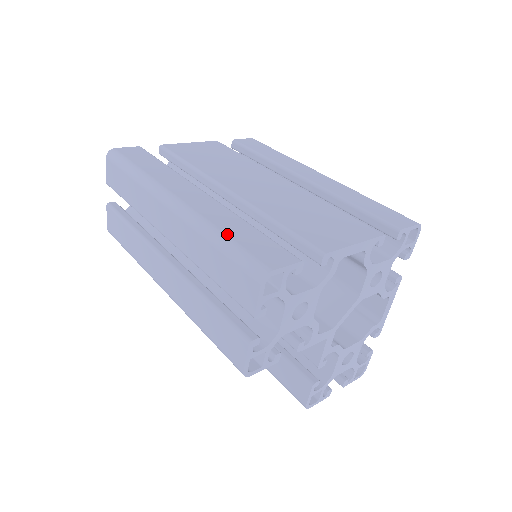
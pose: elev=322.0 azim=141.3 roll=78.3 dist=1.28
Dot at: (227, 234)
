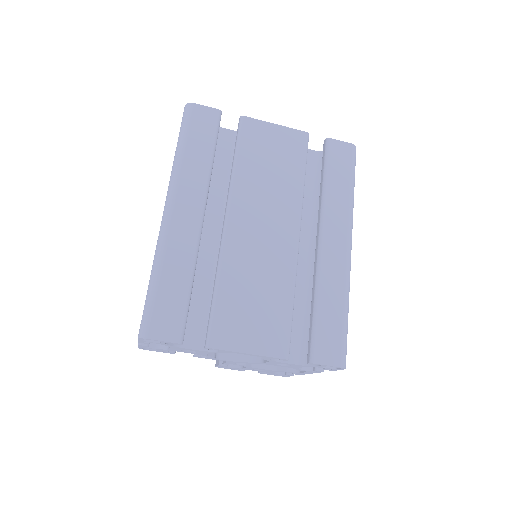
Dot at: (160, 280)
